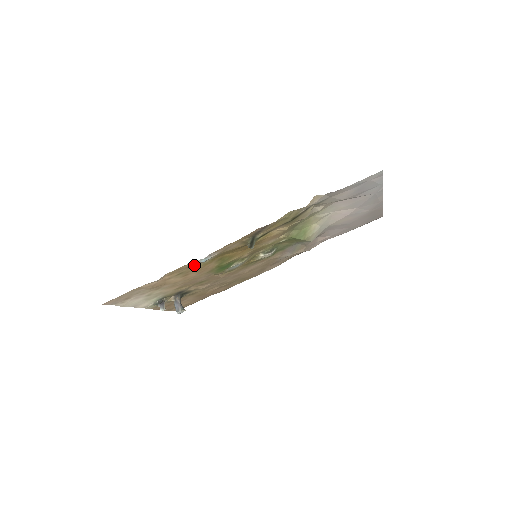
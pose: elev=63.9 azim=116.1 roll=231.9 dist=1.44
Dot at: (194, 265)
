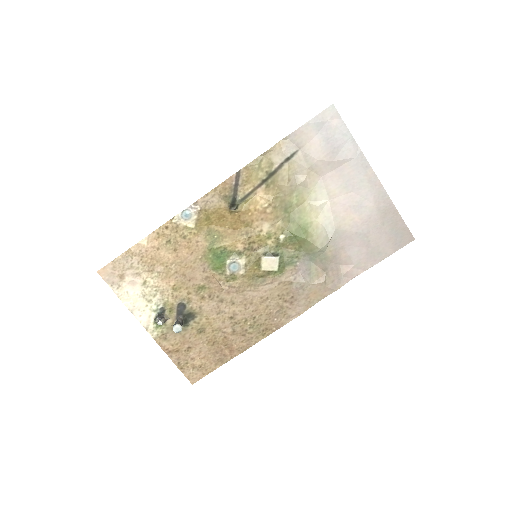
Dot at: (180, 228)
